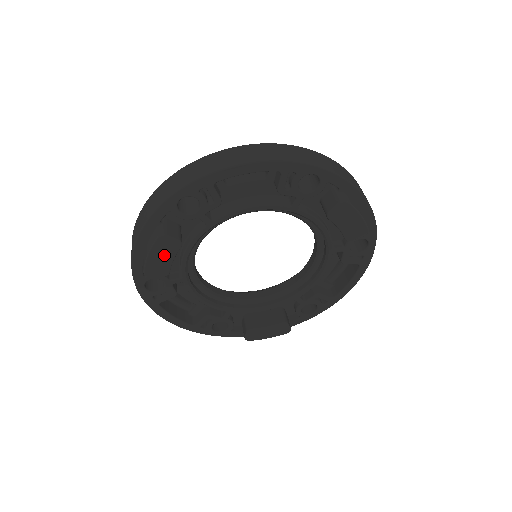
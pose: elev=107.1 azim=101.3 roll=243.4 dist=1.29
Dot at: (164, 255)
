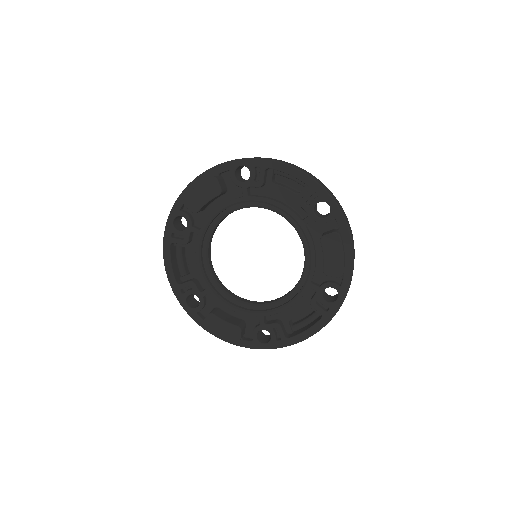
Dot at: (205, 194)
